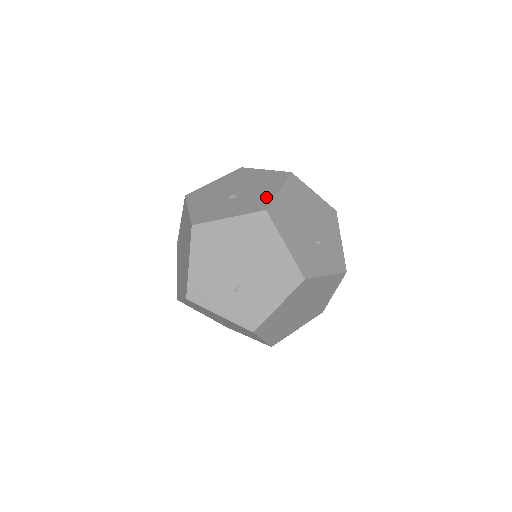
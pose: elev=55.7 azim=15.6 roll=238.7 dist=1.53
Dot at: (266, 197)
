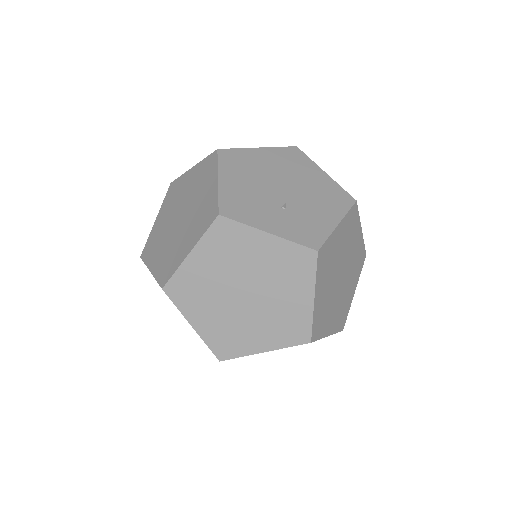
Dot at: occluded
